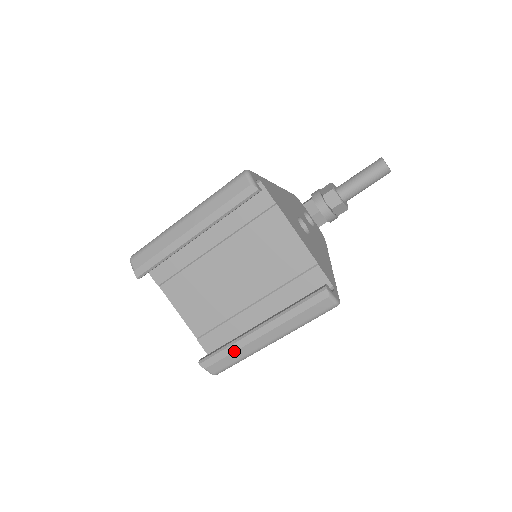
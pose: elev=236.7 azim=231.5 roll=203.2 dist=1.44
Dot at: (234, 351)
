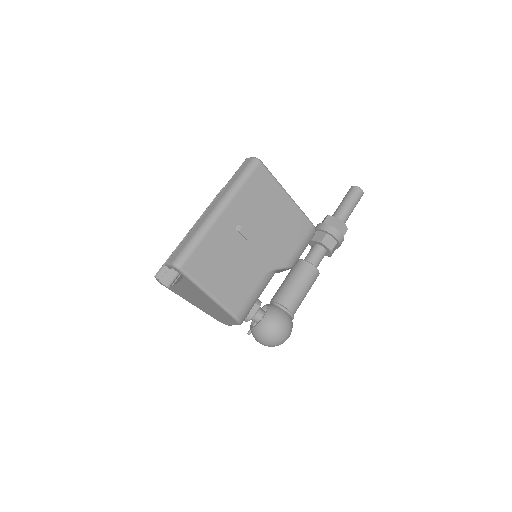
Dot at: (189, 233)
